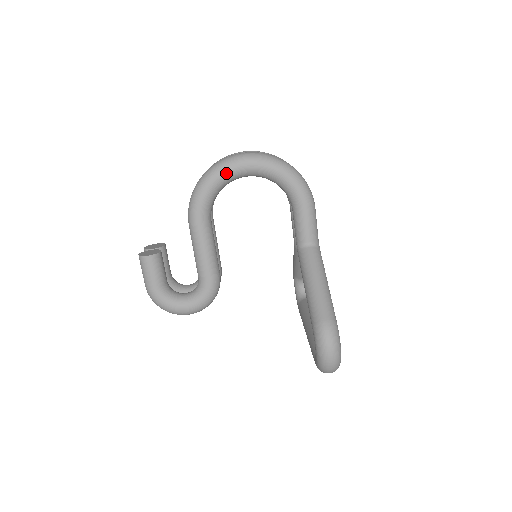
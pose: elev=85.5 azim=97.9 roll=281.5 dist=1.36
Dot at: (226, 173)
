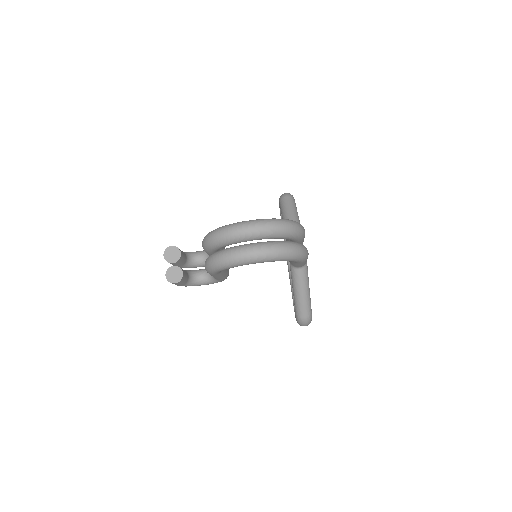
Dot at: occluded
